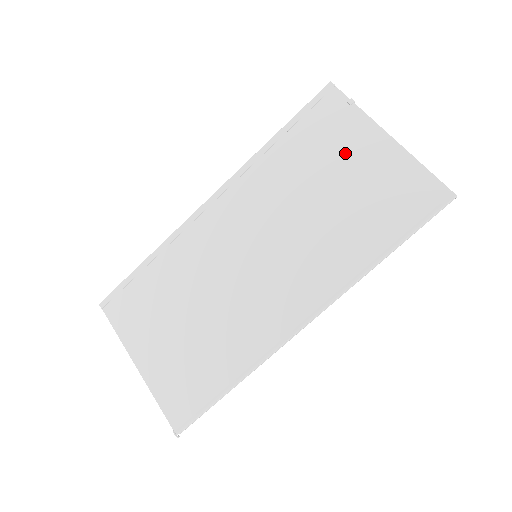
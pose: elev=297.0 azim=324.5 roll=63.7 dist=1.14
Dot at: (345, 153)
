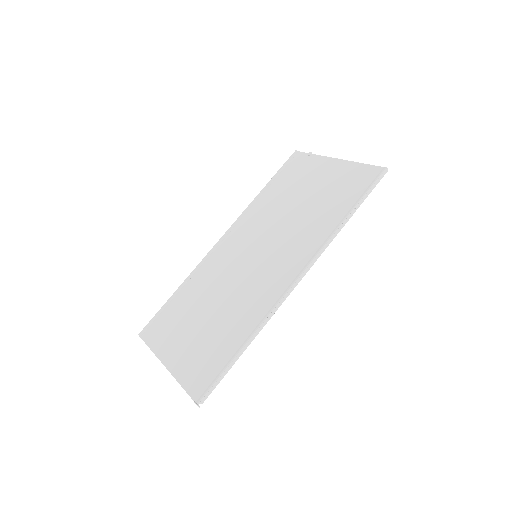
Dot at: (310, 178)
